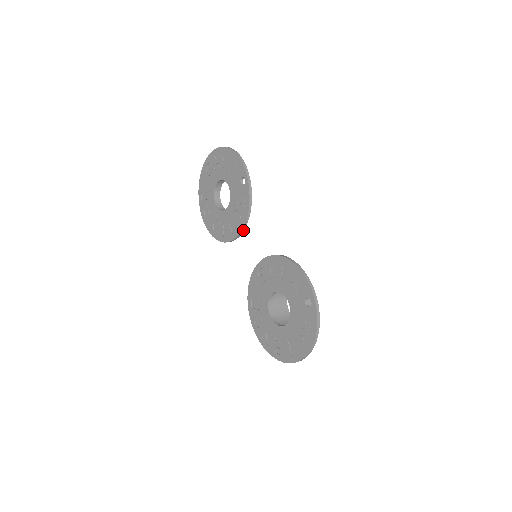
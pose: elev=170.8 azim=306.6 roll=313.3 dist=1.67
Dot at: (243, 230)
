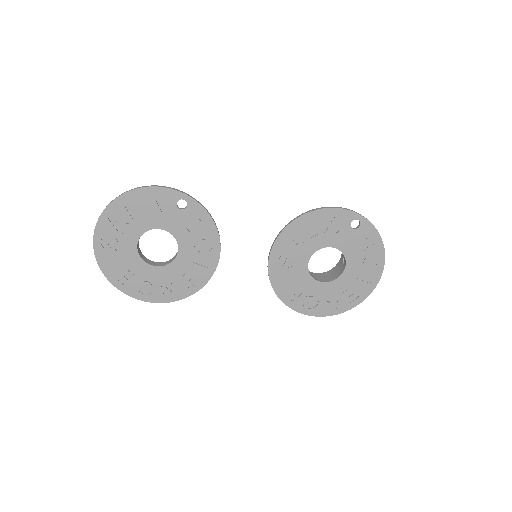
Dot at: (220, 250)
